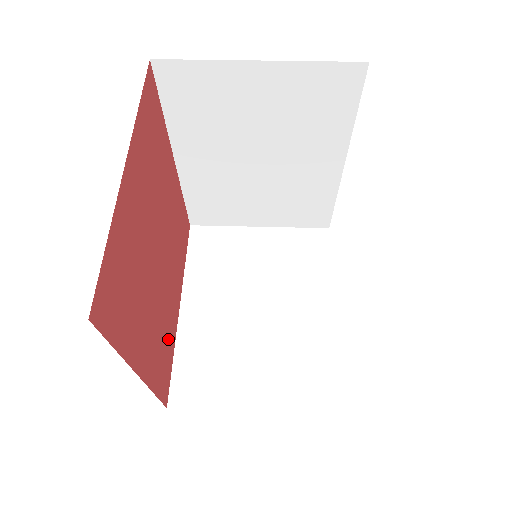
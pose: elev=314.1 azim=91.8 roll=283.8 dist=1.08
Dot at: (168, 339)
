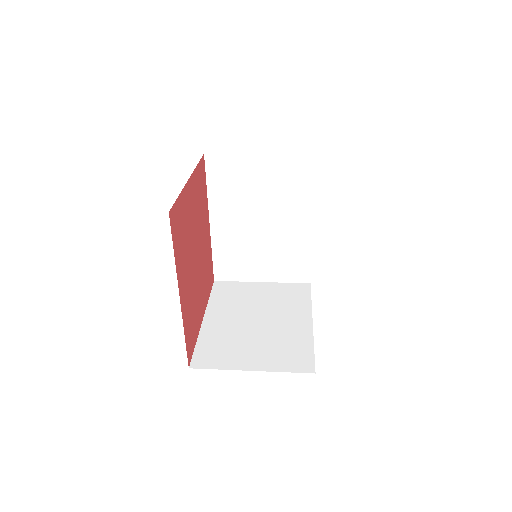
Dot at: (195, 321)
